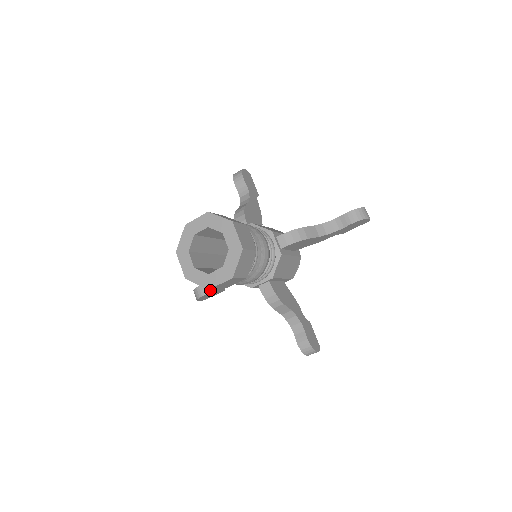
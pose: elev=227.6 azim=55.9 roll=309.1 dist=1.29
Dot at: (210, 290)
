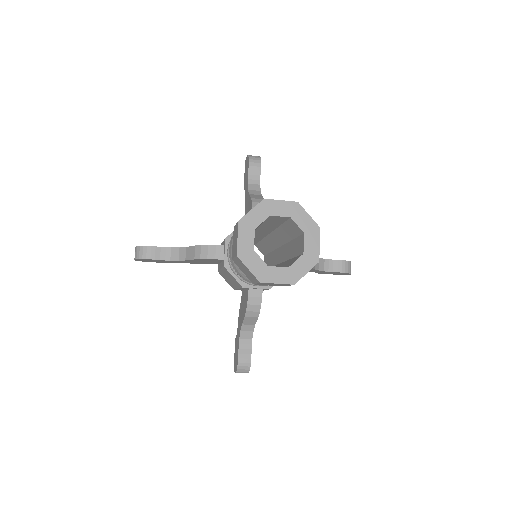
Dot at: (164, 257)
